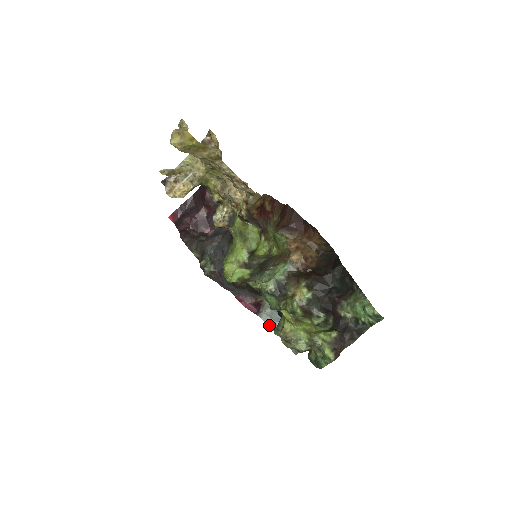
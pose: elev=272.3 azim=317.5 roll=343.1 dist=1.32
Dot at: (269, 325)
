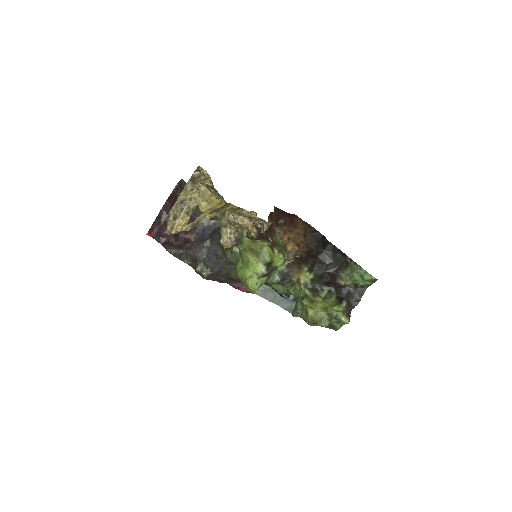
Dot at: (264, 298)
